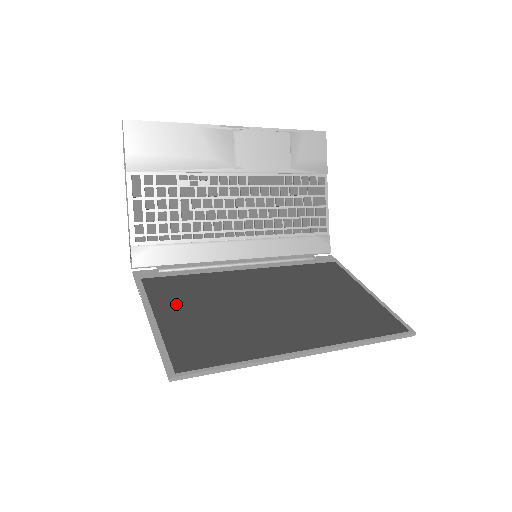
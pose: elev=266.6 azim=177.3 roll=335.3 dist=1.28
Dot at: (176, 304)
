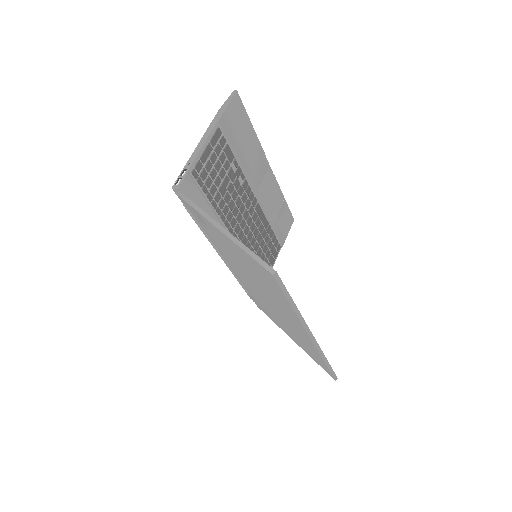
Dot at: occluded
